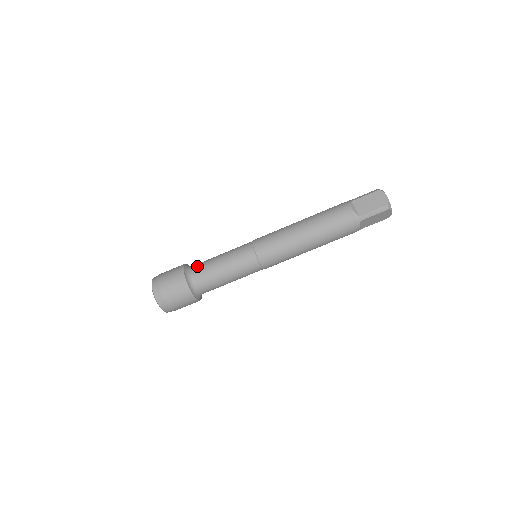
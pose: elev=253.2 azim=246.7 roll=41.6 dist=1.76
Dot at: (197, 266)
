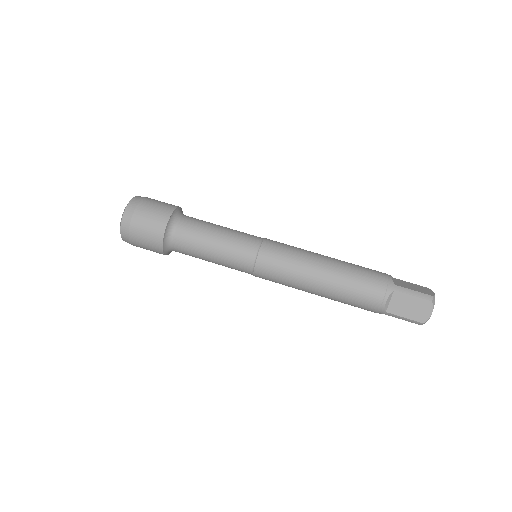
Dot at: occluded
